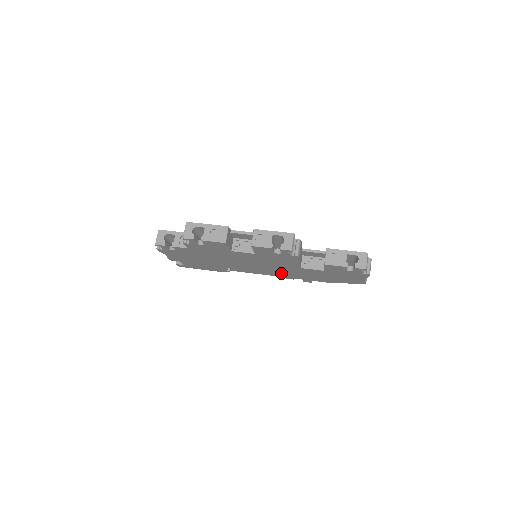
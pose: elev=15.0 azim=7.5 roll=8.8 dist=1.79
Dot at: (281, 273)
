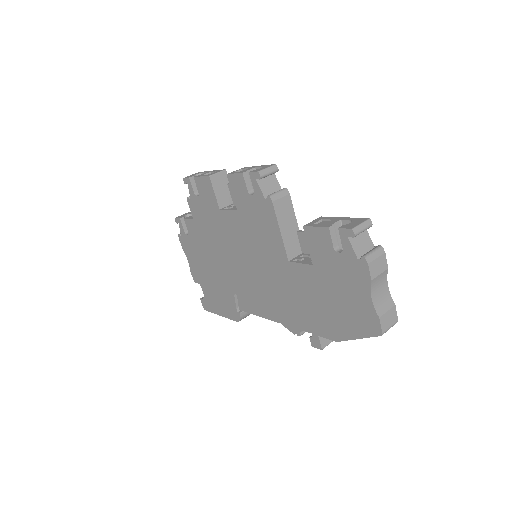
Dot at: (280, 303)
